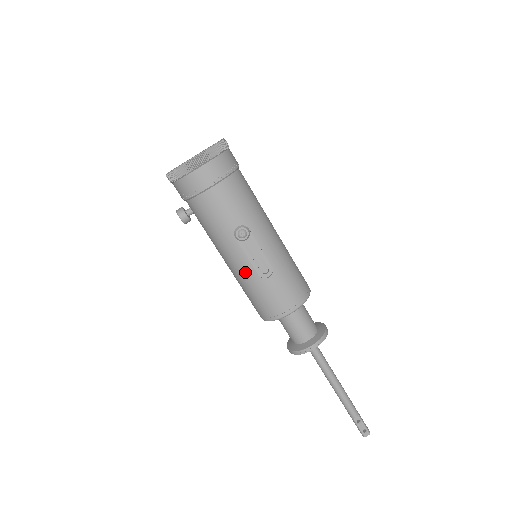
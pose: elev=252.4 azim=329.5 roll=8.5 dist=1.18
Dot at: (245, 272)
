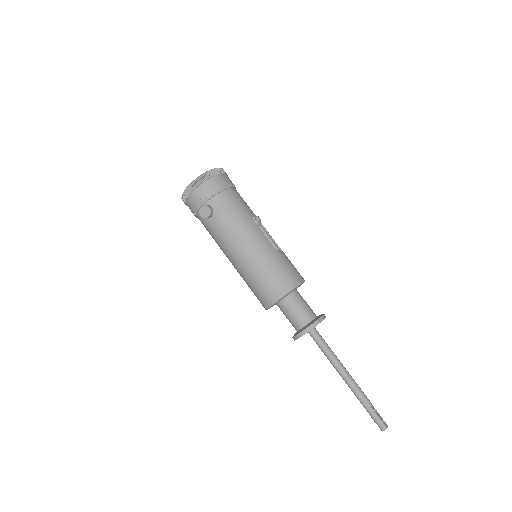
Dot at: (265, 247)
